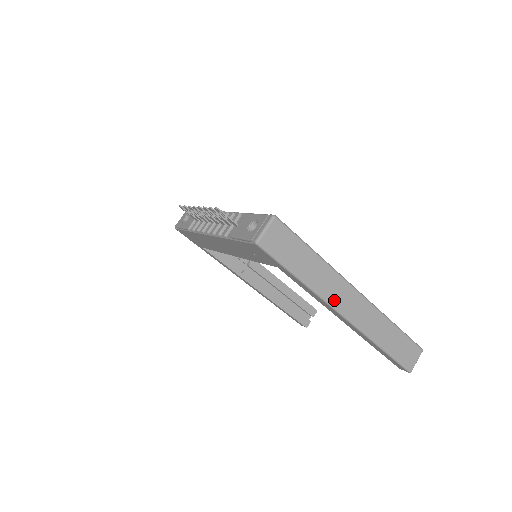
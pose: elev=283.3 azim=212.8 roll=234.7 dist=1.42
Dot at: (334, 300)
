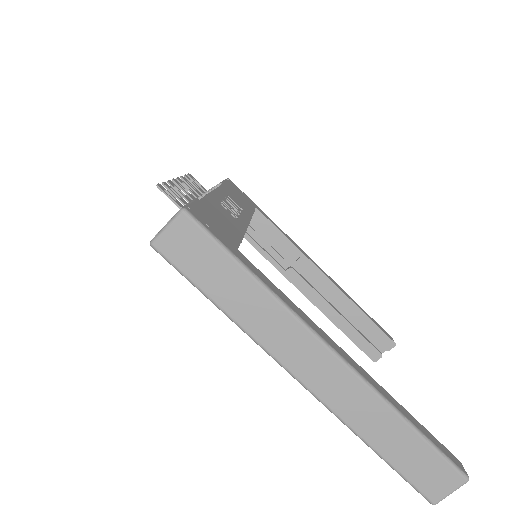
Dot at: (283, 354)
